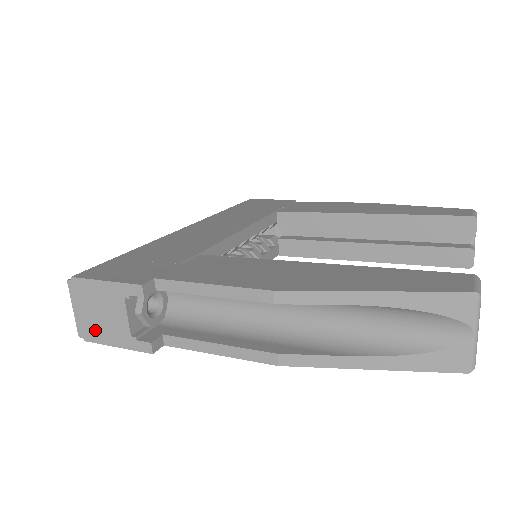
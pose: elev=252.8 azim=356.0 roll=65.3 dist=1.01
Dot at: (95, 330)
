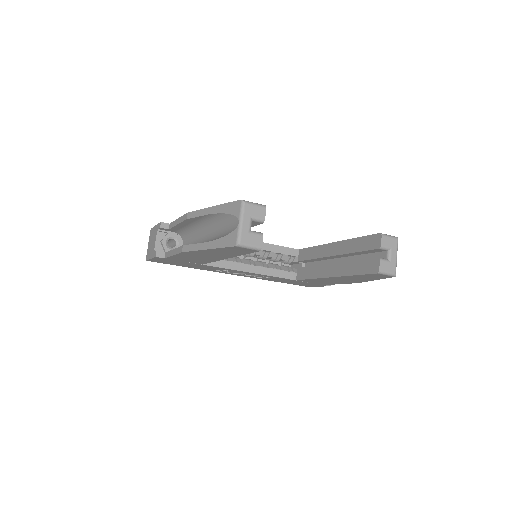
Dot at: (149, 253)
